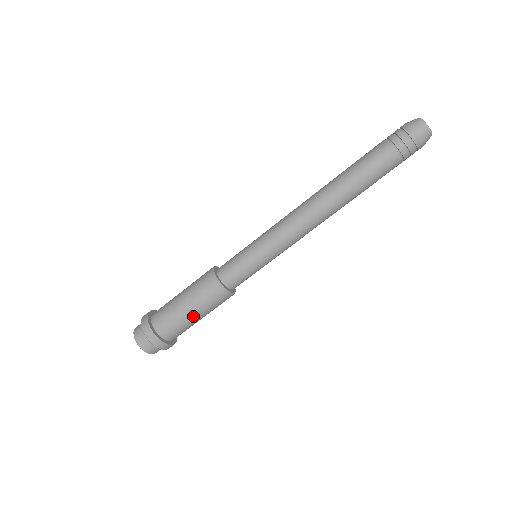
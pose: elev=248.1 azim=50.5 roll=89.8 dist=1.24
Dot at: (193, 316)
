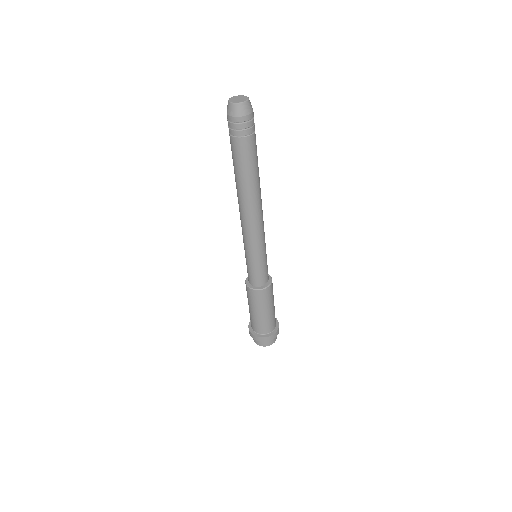
Dot at: (262, 314)
